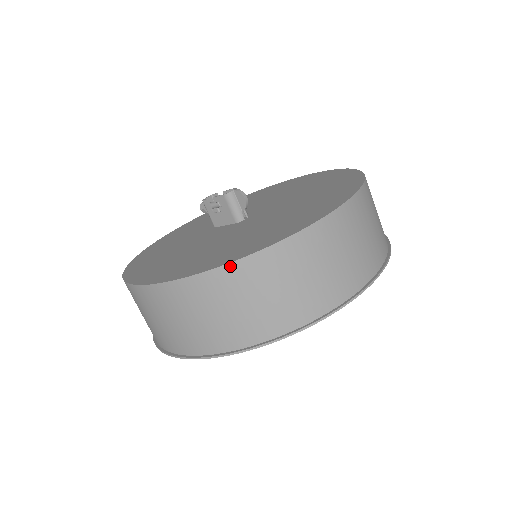
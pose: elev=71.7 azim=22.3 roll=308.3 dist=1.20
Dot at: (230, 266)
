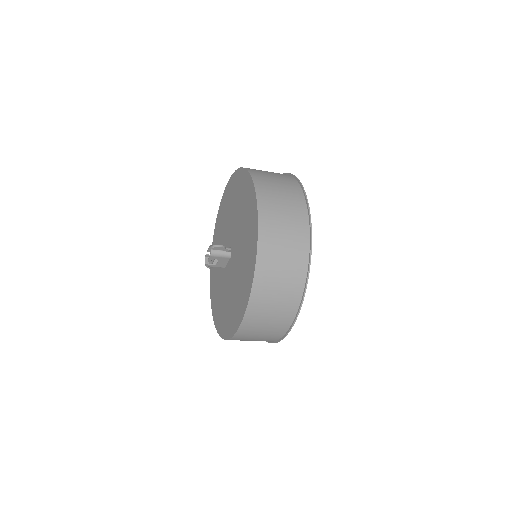
Dot at: (252, 296)
